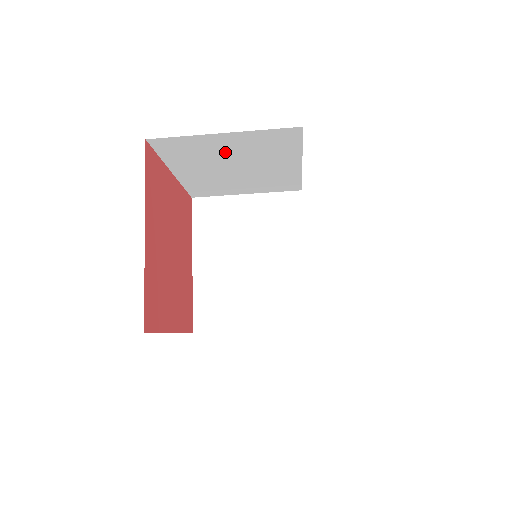
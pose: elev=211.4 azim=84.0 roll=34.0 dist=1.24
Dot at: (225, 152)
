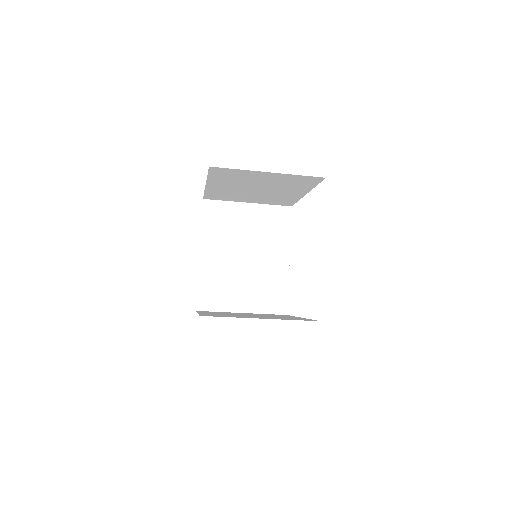
Dot at: (259, 181)
